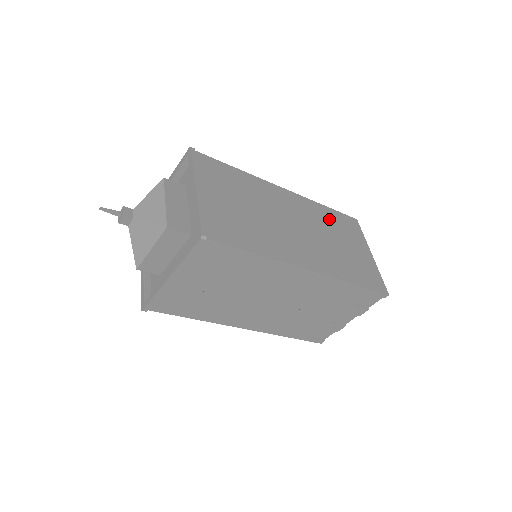
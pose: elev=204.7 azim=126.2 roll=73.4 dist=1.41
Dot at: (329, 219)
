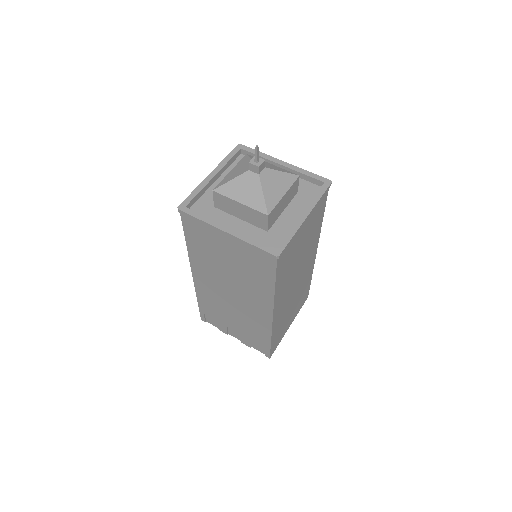
Dot at: (305, 287)
